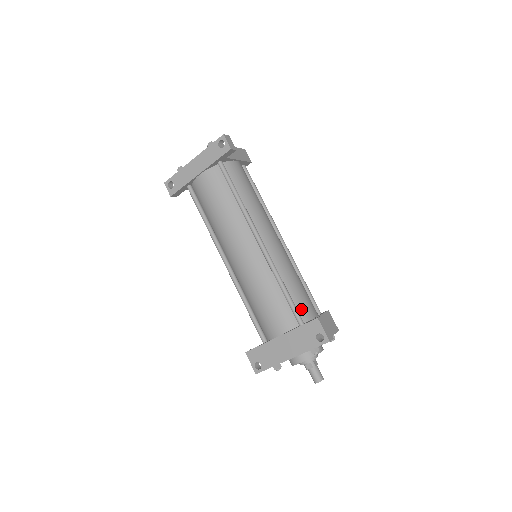
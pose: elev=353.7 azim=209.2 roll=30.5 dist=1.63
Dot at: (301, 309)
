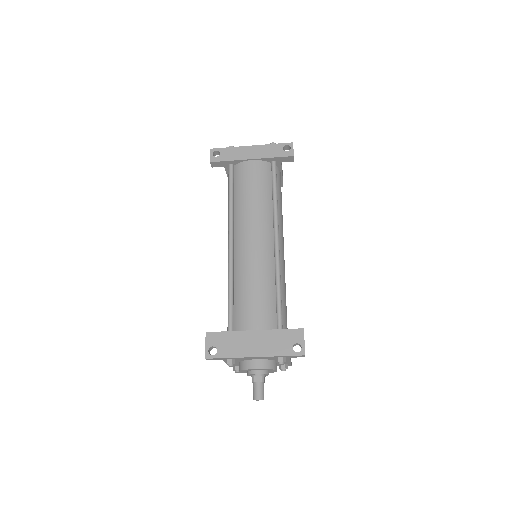
Dot at: (283, 318)
